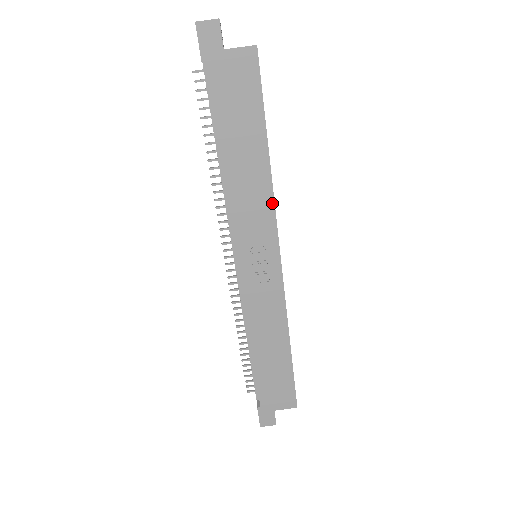
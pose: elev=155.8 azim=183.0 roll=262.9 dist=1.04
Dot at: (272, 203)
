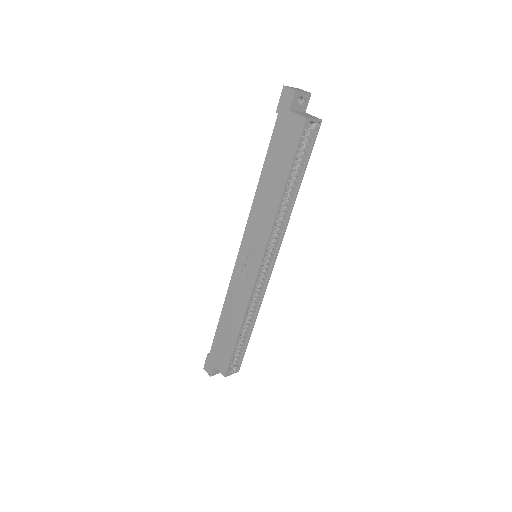
Dot at: (271, 225)
